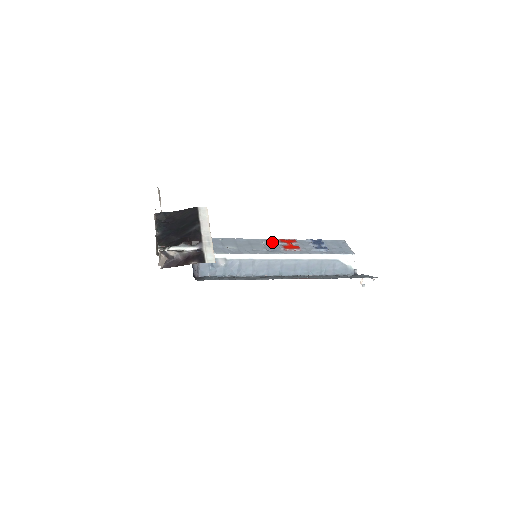
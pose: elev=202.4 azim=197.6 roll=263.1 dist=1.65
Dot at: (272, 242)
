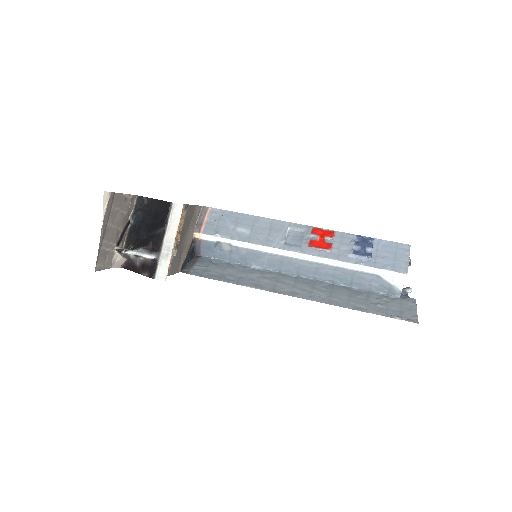
Dot at: (301, 230)
